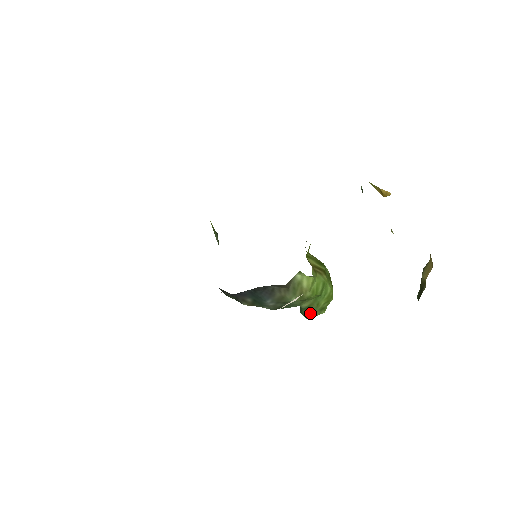
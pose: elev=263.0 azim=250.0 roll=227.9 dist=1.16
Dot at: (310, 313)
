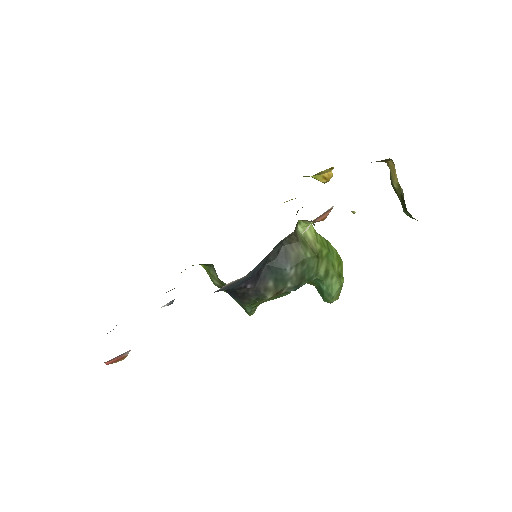
Dot at: (332, 284)
